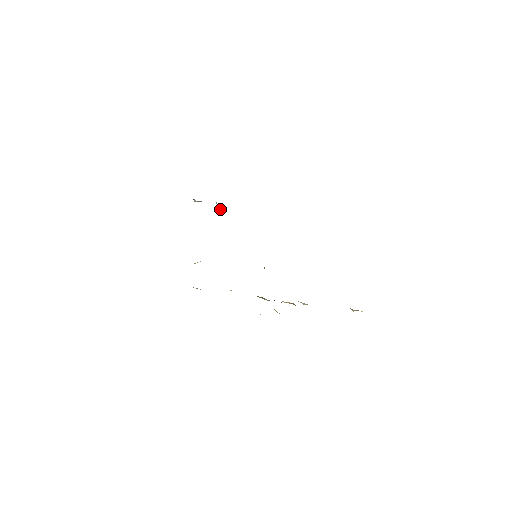
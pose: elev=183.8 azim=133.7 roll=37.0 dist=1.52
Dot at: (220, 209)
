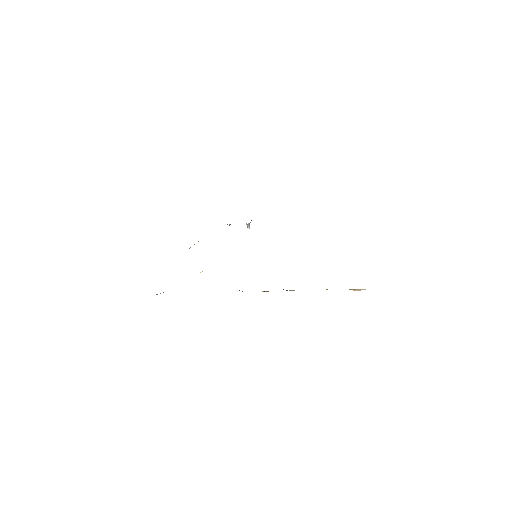
Dot at: (247, 225)
